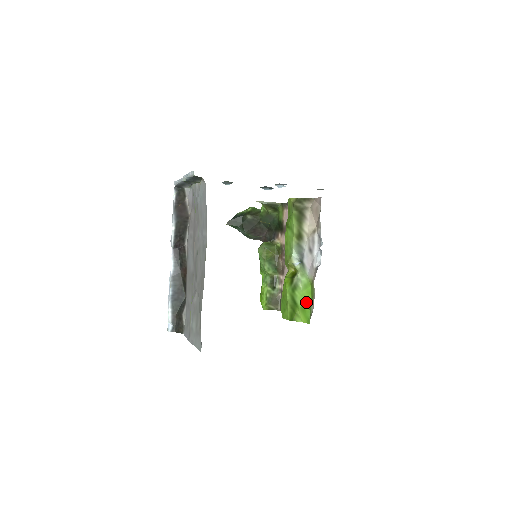
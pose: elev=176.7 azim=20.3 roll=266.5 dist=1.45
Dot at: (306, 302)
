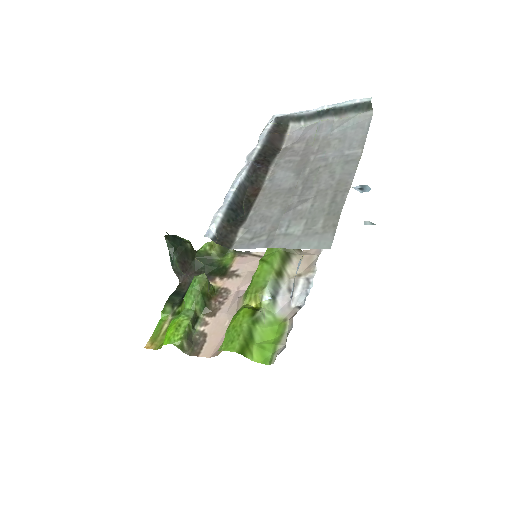
Dot at: (267, 340)
